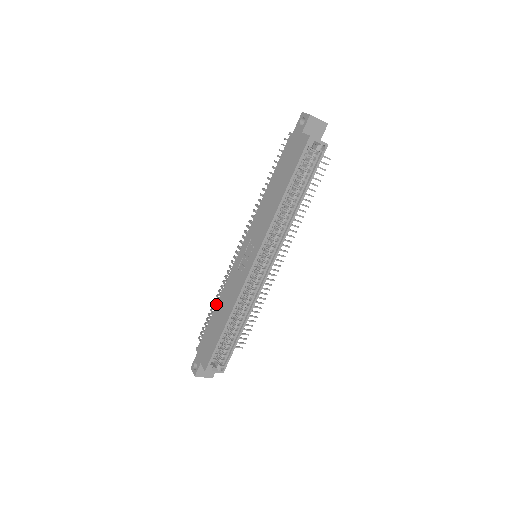
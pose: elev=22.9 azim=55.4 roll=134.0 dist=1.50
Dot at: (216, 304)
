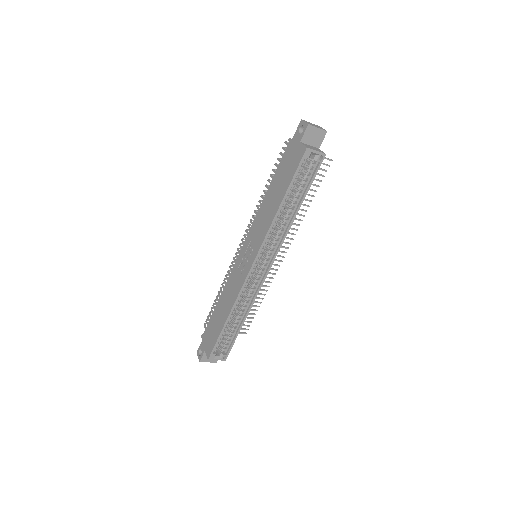
Dot at: (219, 298)
